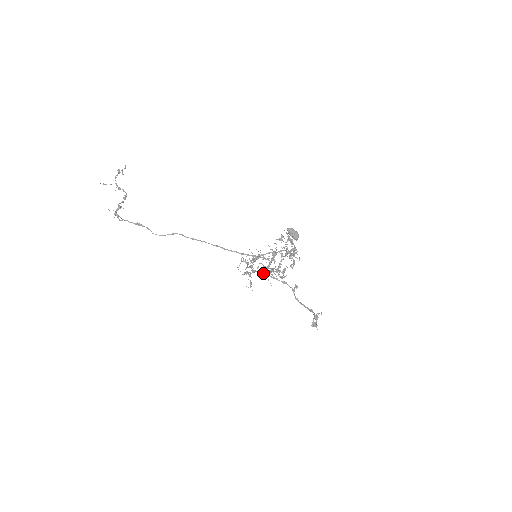
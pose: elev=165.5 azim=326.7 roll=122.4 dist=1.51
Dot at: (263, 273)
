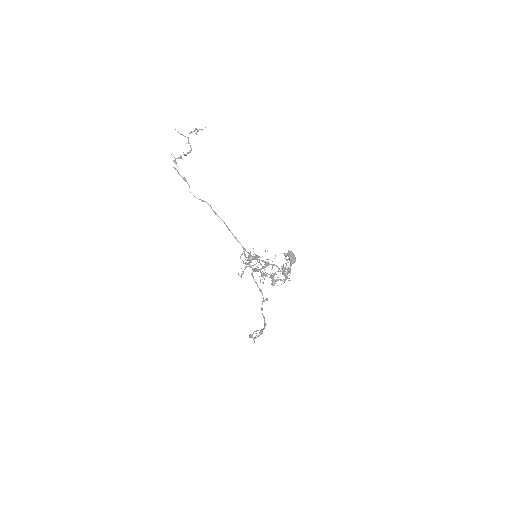
Dot at: occluded
